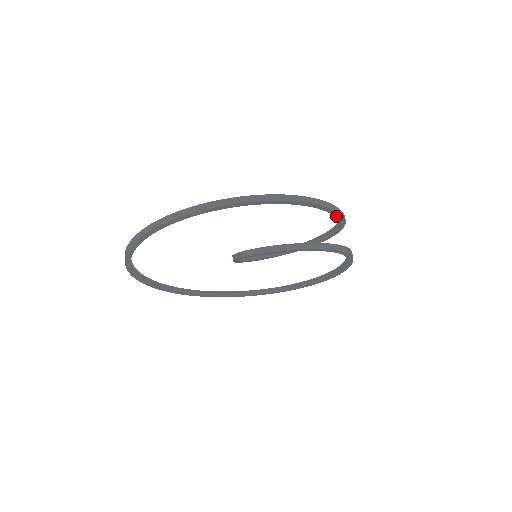
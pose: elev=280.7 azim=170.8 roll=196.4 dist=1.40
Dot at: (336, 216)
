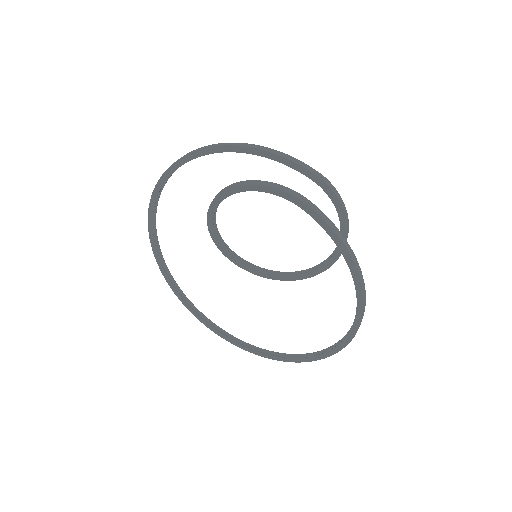
Dot at: (300, 171)
